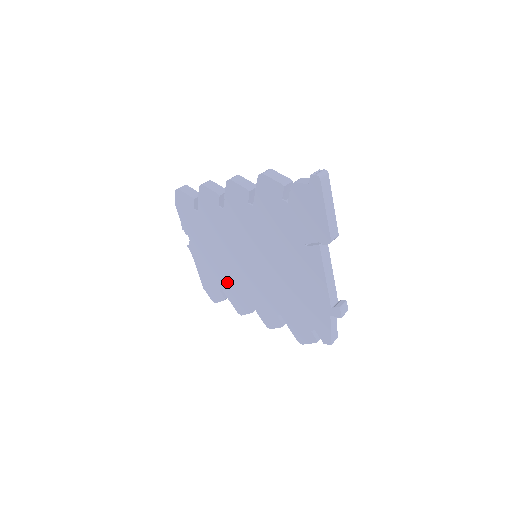
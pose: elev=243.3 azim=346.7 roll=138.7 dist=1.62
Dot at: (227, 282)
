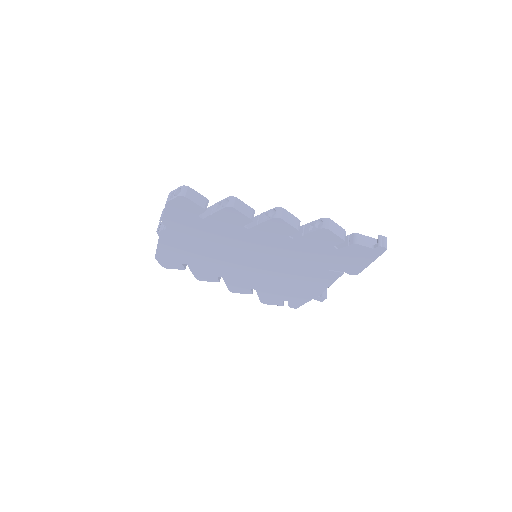
Dot at: (201, 263)
